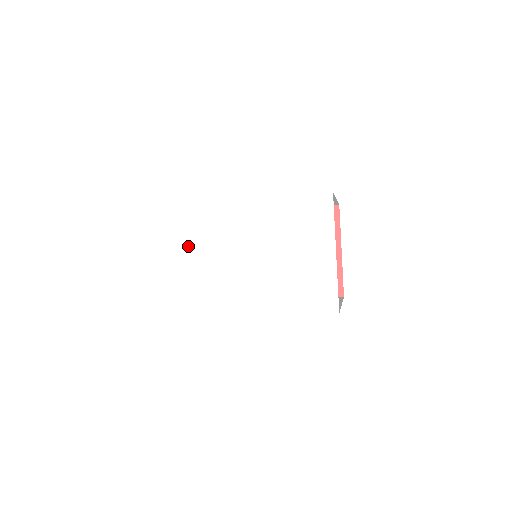
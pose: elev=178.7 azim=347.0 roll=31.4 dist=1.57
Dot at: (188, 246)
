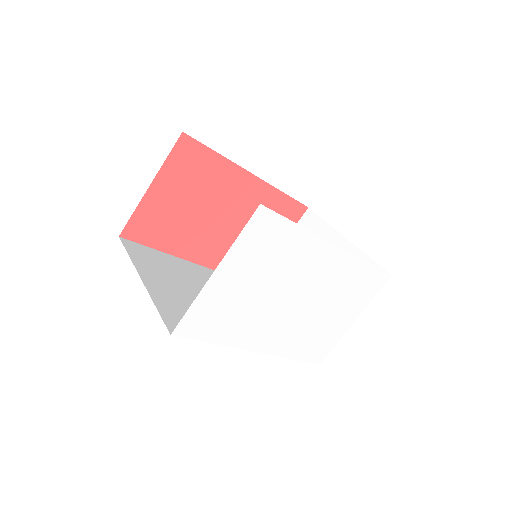
Dot at: (264, 271)
